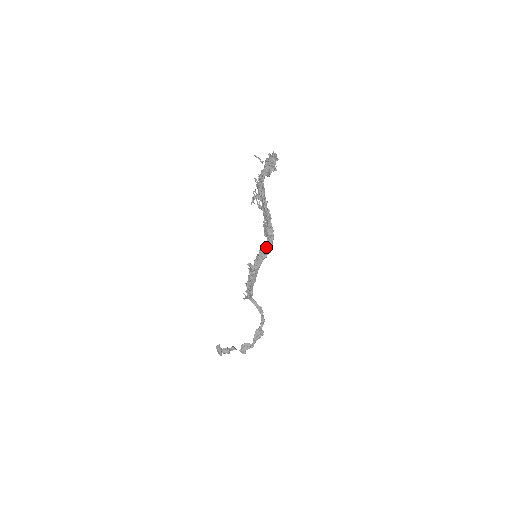
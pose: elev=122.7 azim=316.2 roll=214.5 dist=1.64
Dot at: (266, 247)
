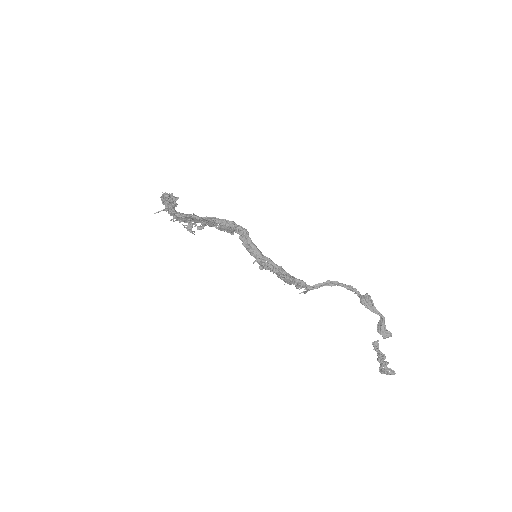
Dot at: (239, 234)
